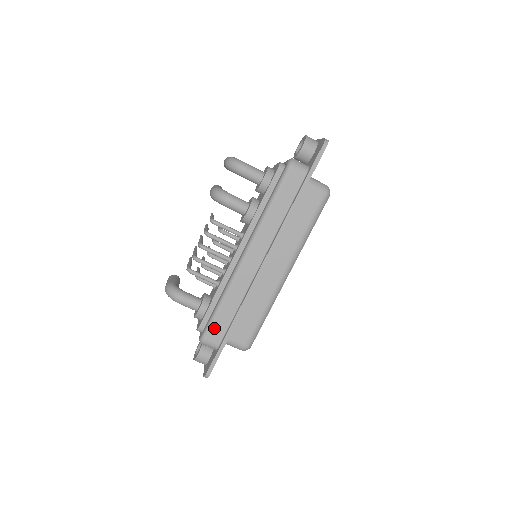
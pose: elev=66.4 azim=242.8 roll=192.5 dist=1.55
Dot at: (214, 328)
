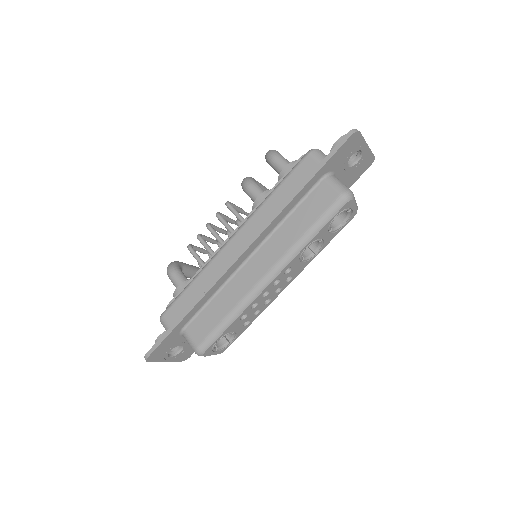
Dot at: (174, 307)
